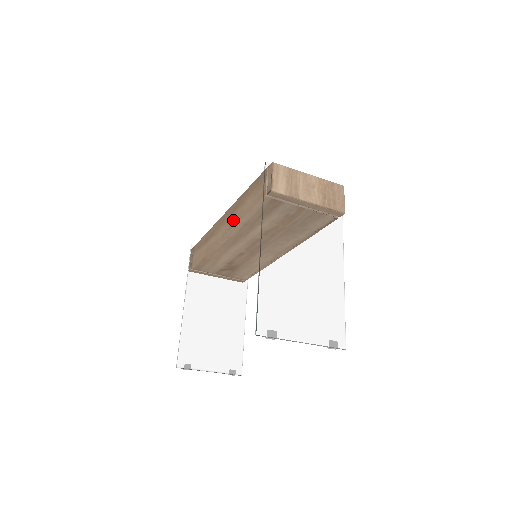
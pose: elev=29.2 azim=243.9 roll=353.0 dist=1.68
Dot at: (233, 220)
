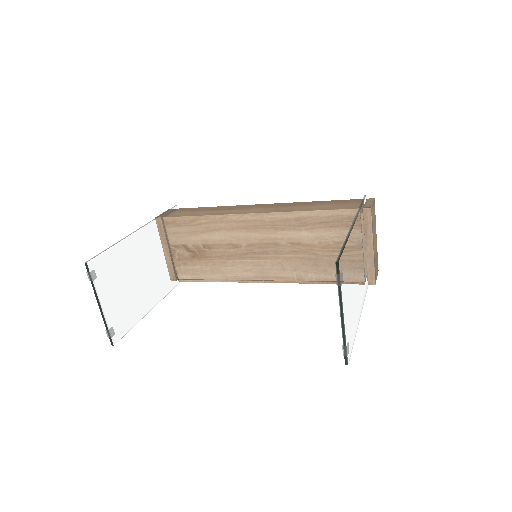
Dot at: (286, 208)
